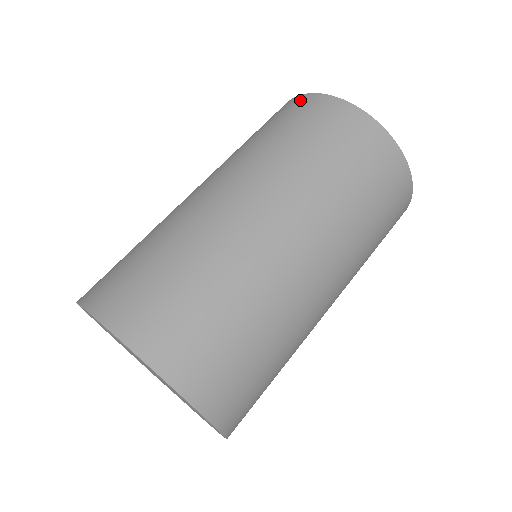
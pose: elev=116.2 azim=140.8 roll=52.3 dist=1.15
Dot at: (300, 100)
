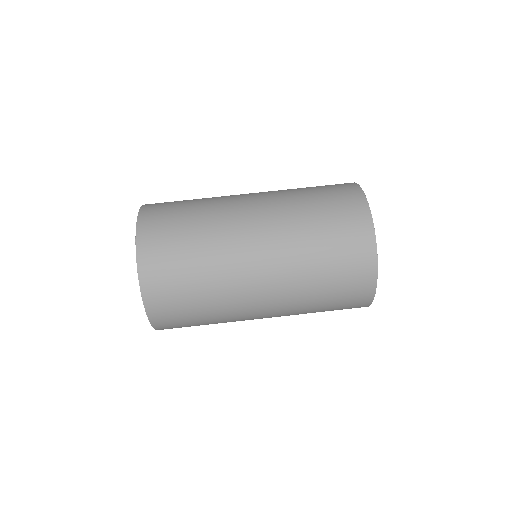
Dot at: (353, 189)
